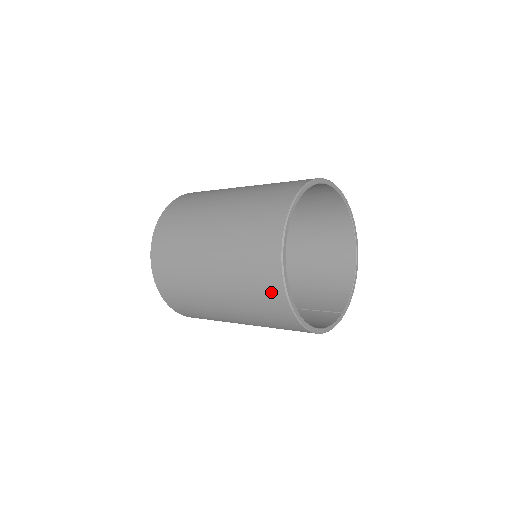
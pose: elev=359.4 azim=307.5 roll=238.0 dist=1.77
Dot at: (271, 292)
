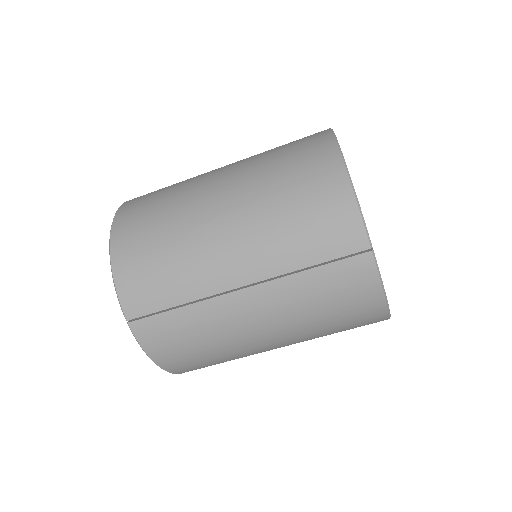
Dot at: occluded
